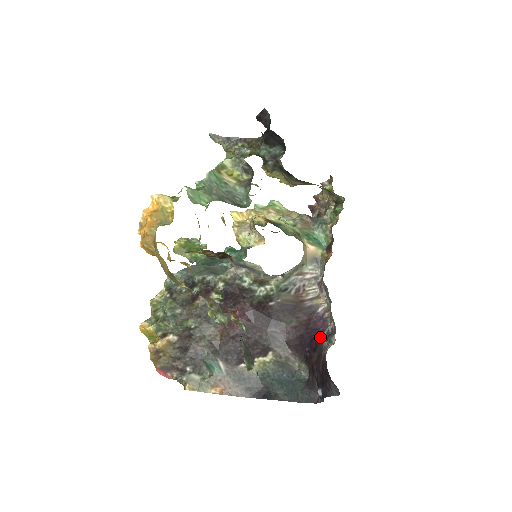
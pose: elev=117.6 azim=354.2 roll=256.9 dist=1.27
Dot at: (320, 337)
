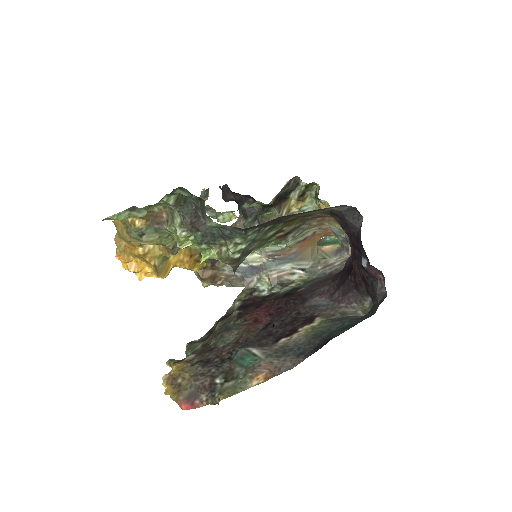
Dot at: (351, 252)
